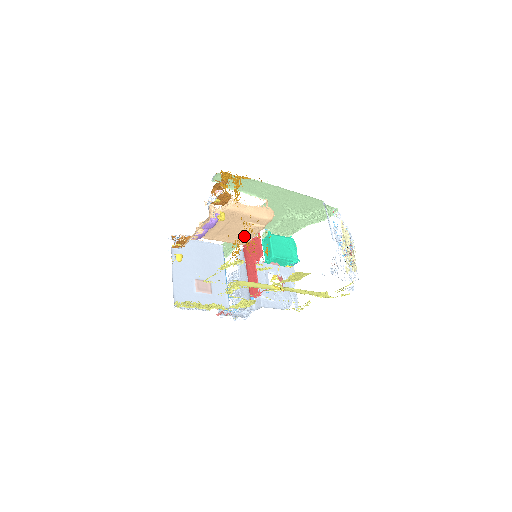
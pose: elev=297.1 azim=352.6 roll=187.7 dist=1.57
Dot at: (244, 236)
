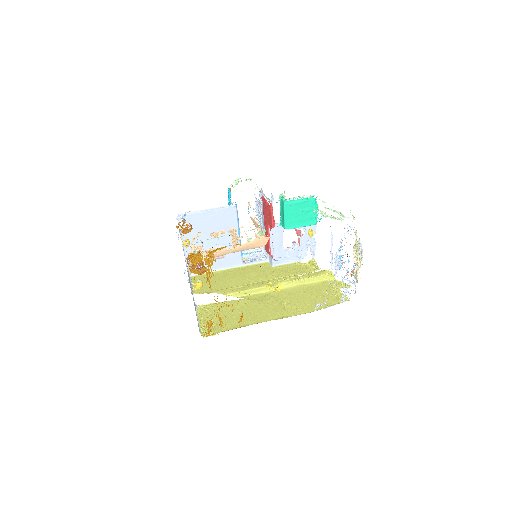
Dot at: (245, 233)
